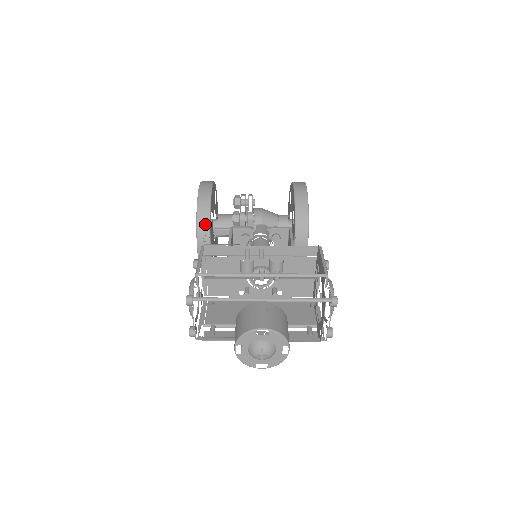
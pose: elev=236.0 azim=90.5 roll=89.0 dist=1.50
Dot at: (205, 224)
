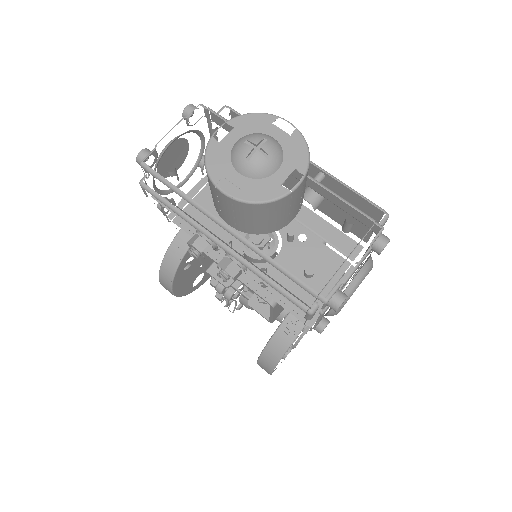
Dot at: occluded
